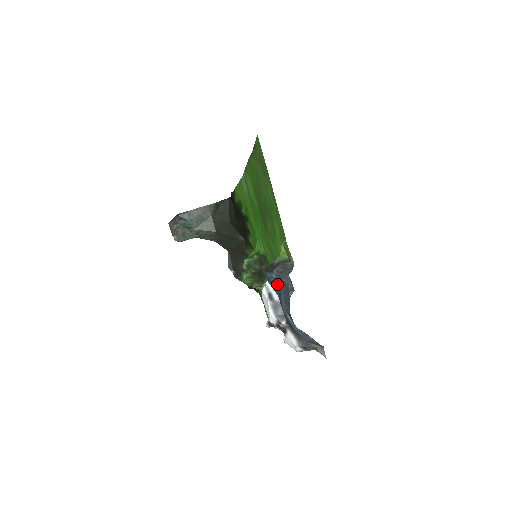
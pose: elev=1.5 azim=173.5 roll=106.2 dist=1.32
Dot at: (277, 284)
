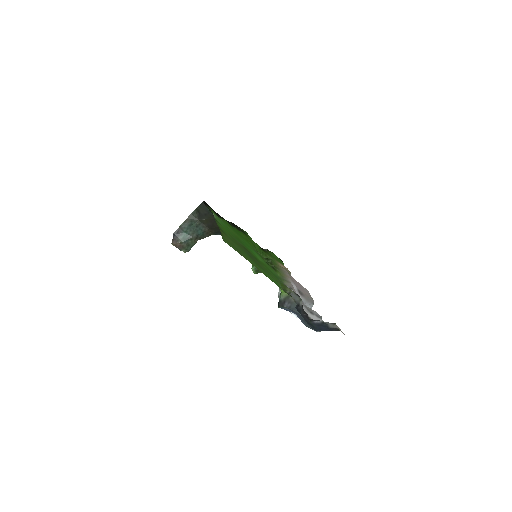
Dot at: occluded
